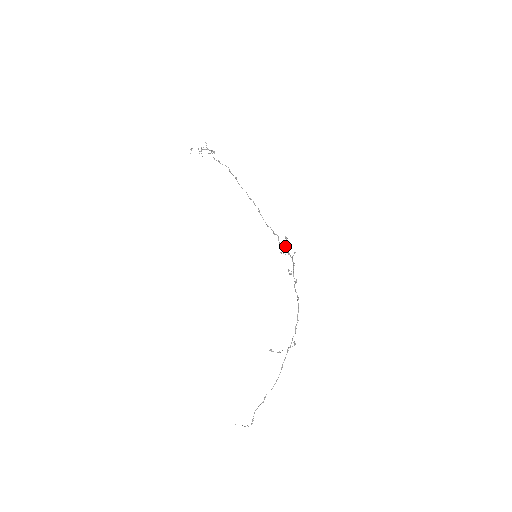
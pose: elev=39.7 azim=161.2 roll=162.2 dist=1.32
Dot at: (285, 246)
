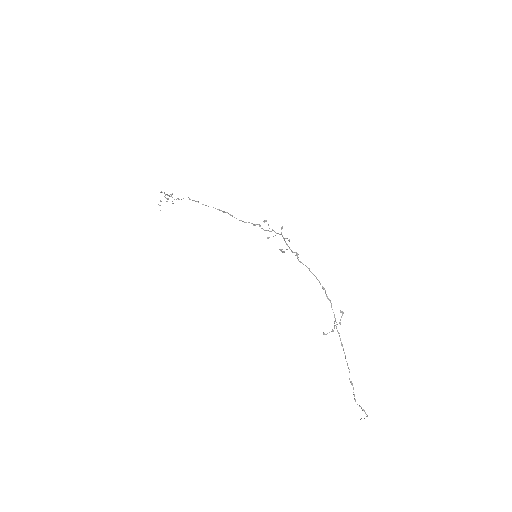
Dot at: occluded
